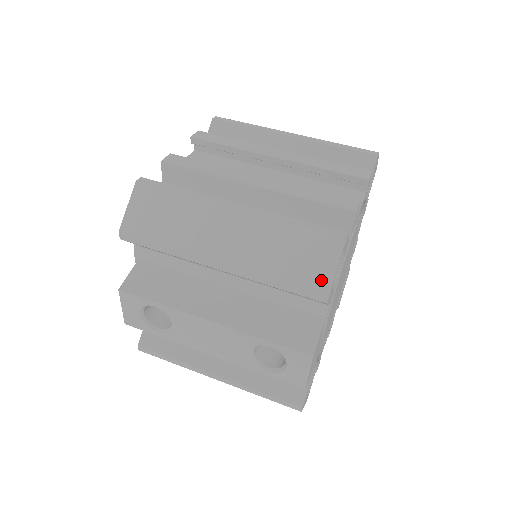
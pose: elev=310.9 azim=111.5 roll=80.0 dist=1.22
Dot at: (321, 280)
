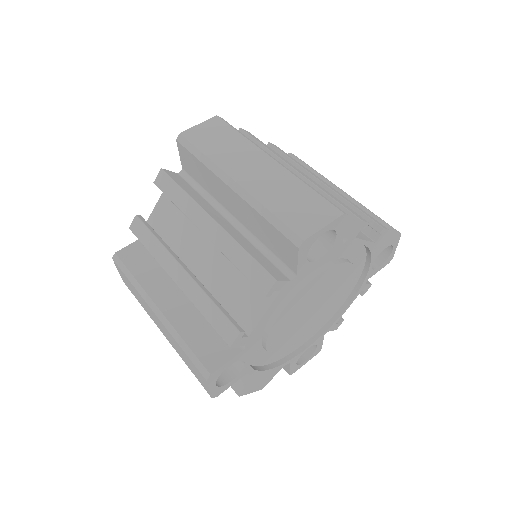
Dot at: (205, 388)
